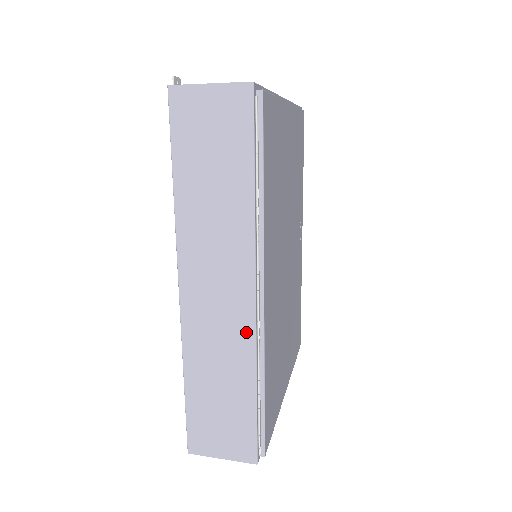
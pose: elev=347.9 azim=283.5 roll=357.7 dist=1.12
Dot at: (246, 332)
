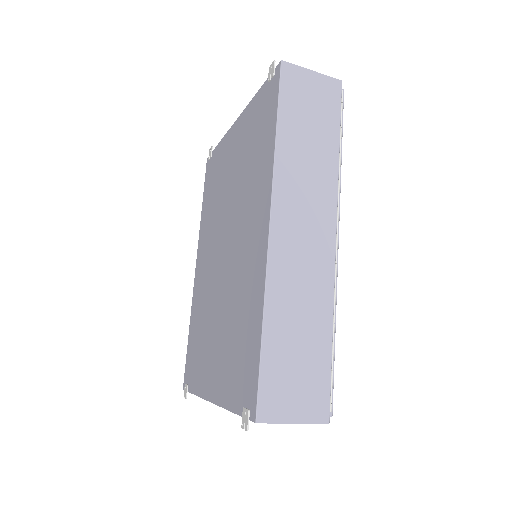
Dot at: (327, 273)
